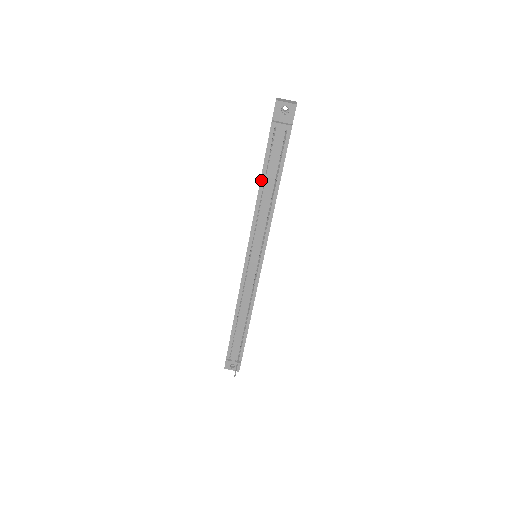
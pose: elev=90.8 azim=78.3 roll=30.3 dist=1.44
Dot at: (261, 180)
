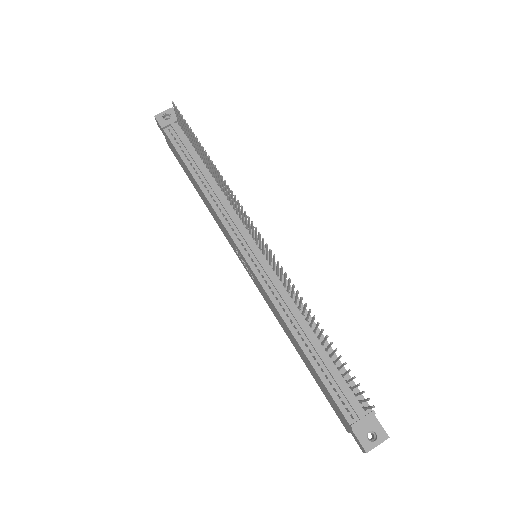
Dot at: (192, 174)
